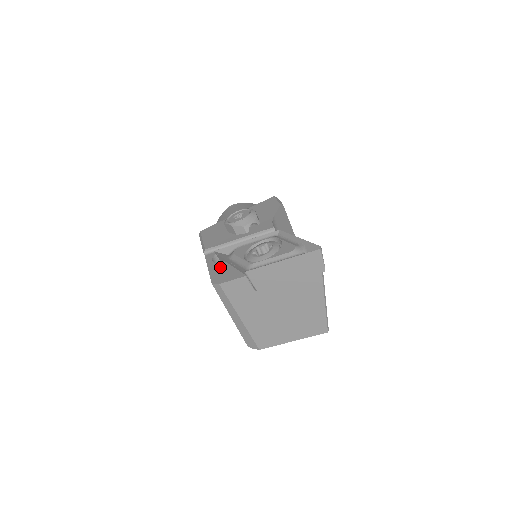
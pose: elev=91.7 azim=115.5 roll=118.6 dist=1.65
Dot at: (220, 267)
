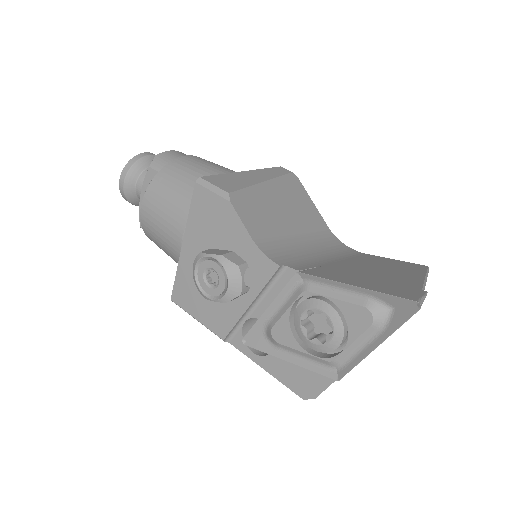
Dot at: (280, 365)
